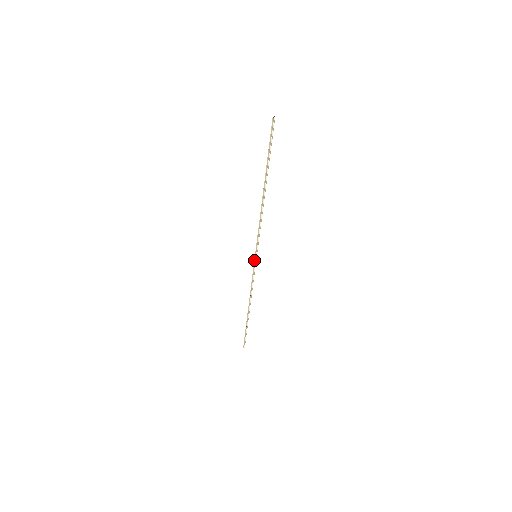
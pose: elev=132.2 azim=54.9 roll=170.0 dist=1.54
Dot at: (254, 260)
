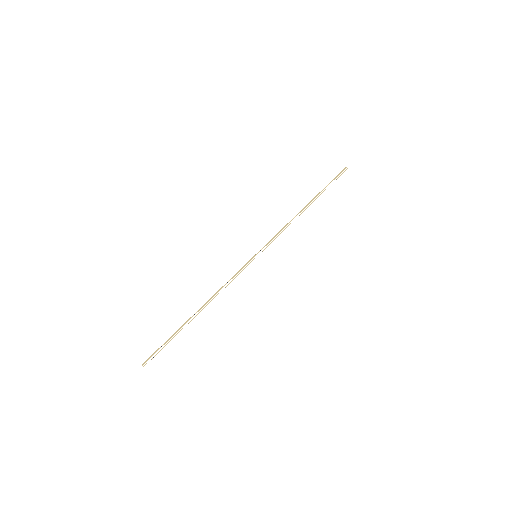
Dot at: (251, 258)
